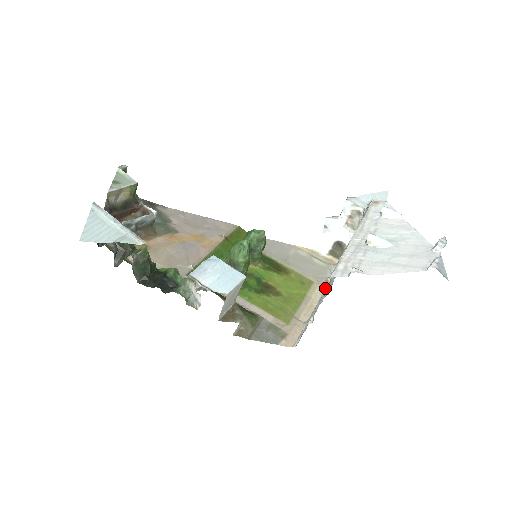
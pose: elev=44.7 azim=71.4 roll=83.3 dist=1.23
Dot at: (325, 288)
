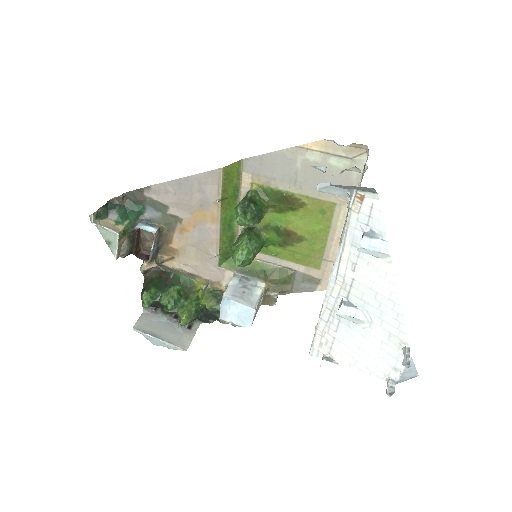
Dot at: occluded
